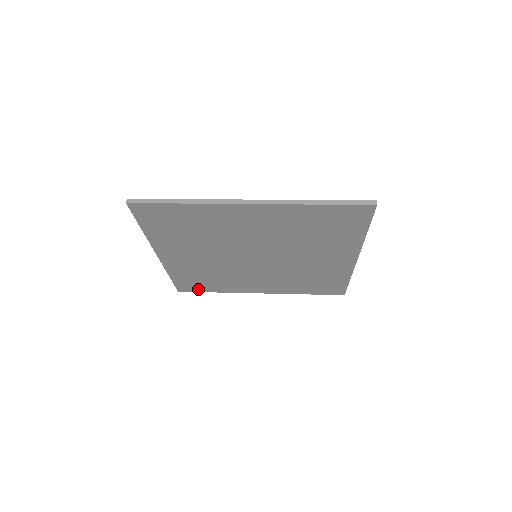
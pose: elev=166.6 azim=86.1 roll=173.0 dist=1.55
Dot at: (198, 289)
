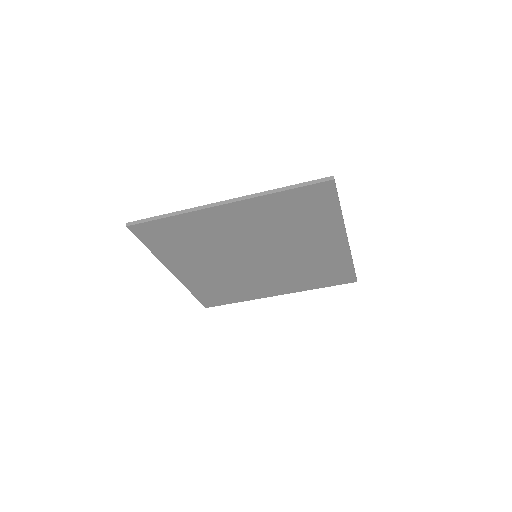
Dot at: (222, 302)
